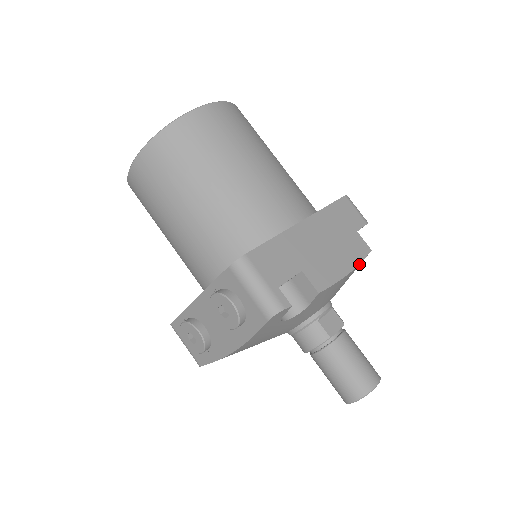
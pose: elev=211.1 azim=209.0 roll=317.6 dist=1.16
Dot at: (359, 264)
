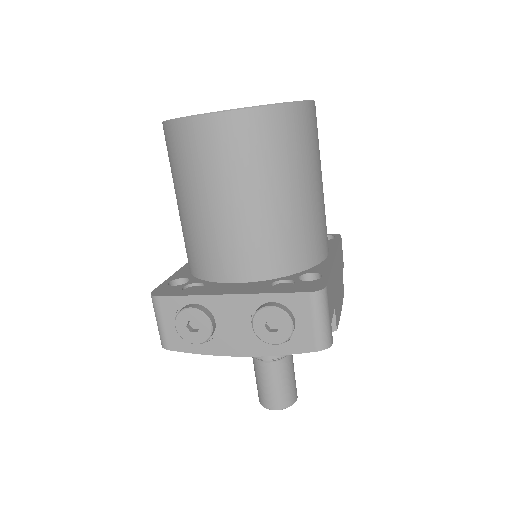
Dot at: occluded
